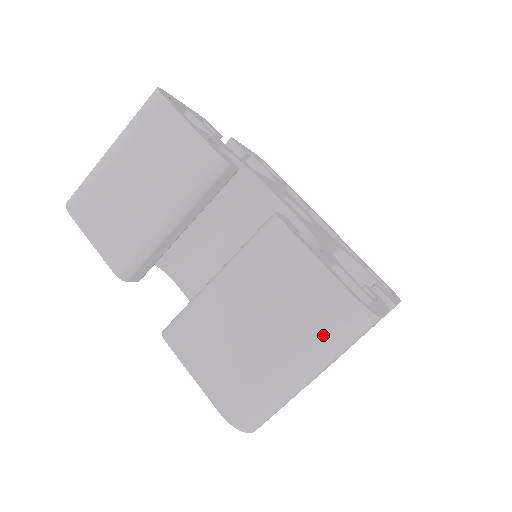
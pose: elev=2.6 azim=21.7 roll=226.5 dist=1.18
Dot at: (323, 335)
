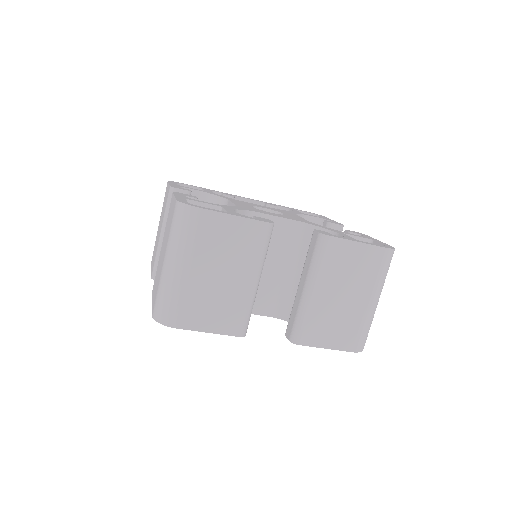
Dot at: (382, 276)
